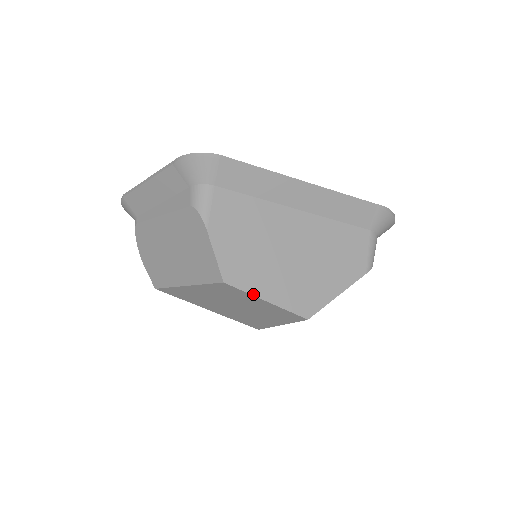
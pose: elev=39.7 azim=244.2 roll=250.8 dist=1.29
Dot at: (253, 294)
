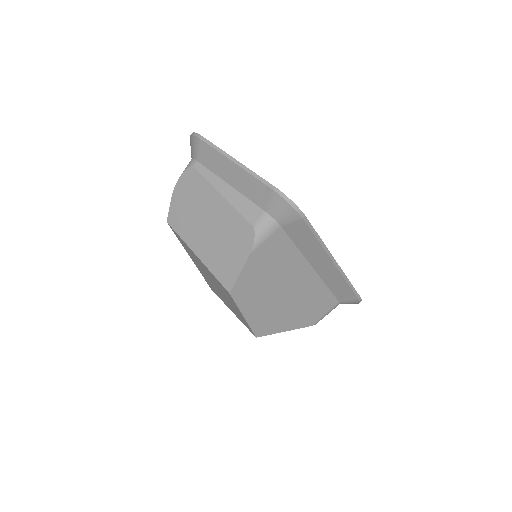
Dot at: (240, 309)
